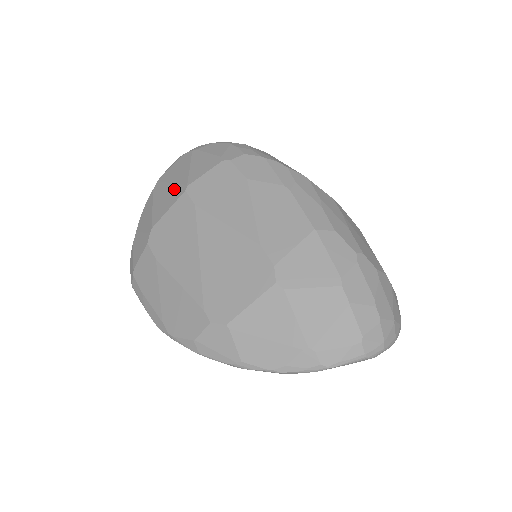
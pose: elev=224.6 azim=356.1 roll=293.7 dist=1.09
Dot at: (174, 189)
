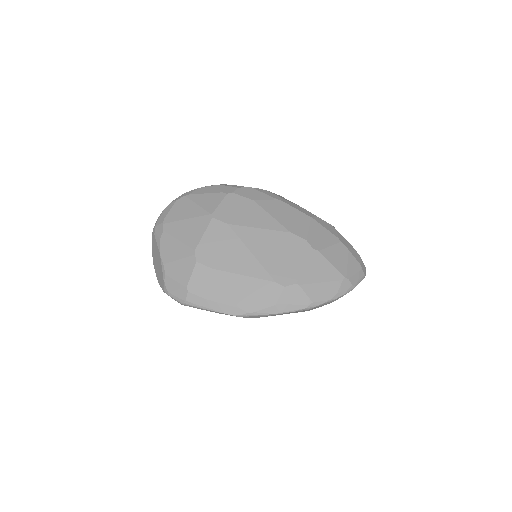
Dot at: (196, 221)
